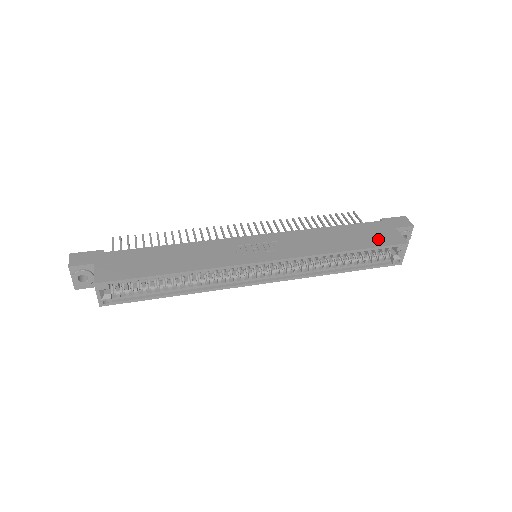
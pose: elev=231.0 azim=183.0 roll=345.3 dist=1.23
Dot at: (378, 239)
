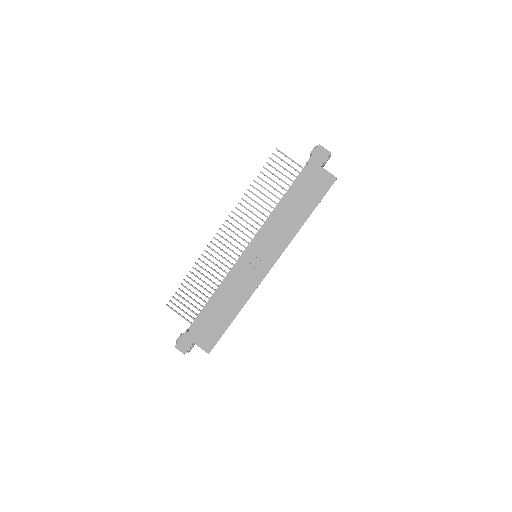
Dot at: (318, 190)
